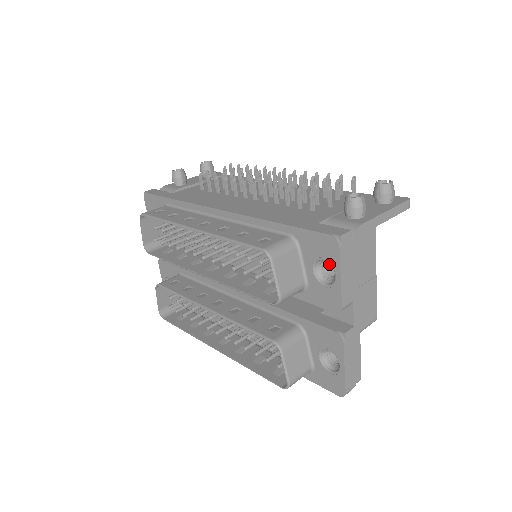
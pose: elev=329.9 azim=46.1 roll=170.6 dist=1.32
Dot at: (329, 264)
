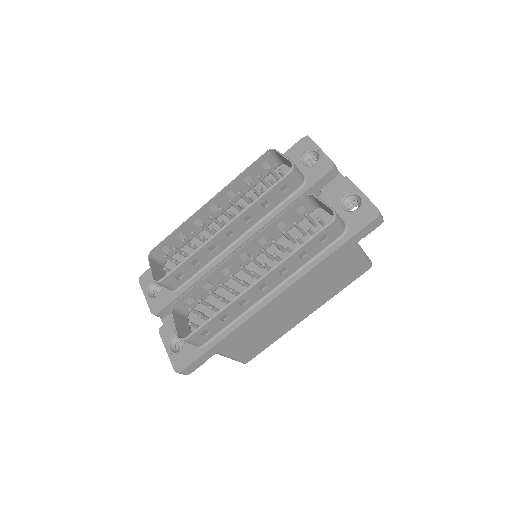
Dot at: occluded
